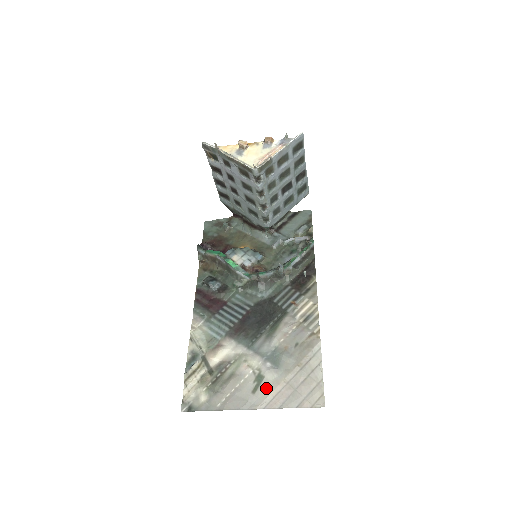
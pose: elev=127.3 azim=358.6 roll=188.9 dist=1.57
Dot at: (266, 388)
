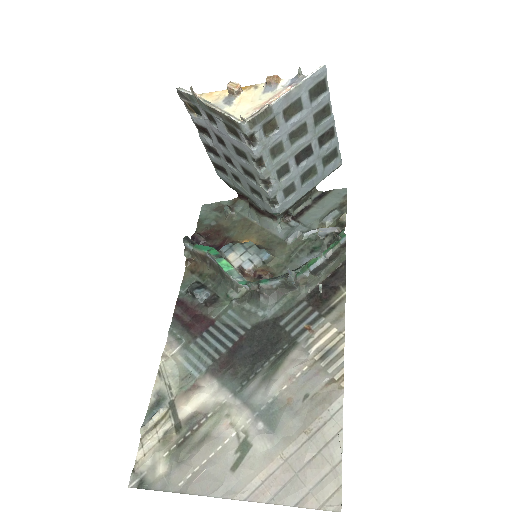
Dot at: (252, 465)
